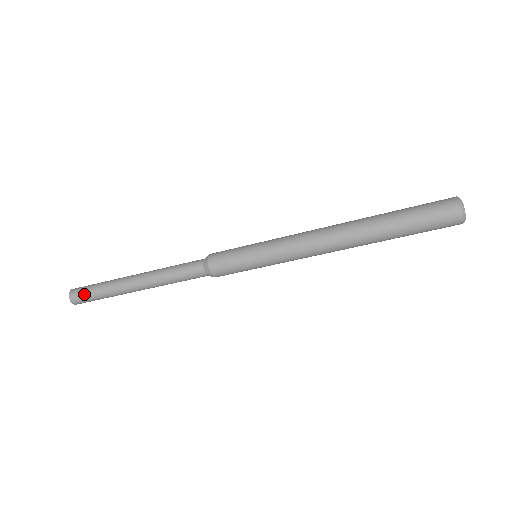
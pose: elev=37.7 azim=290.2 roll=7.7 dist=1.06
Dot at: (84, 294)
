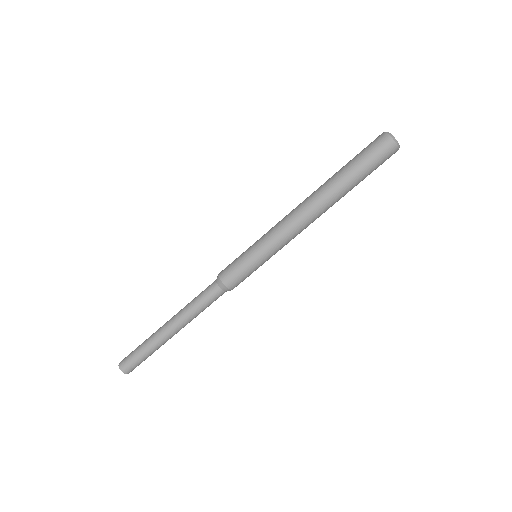
Dot at: (131, 353)
